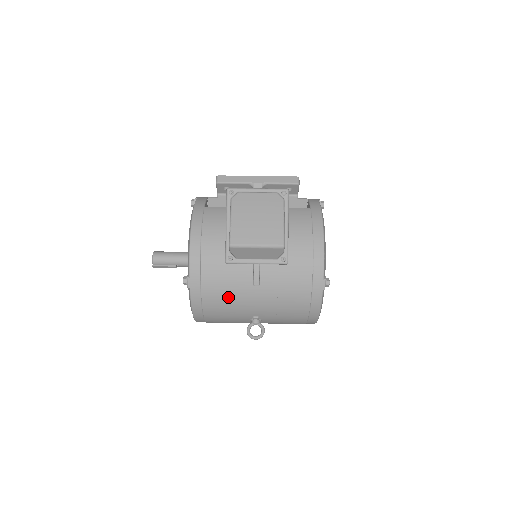
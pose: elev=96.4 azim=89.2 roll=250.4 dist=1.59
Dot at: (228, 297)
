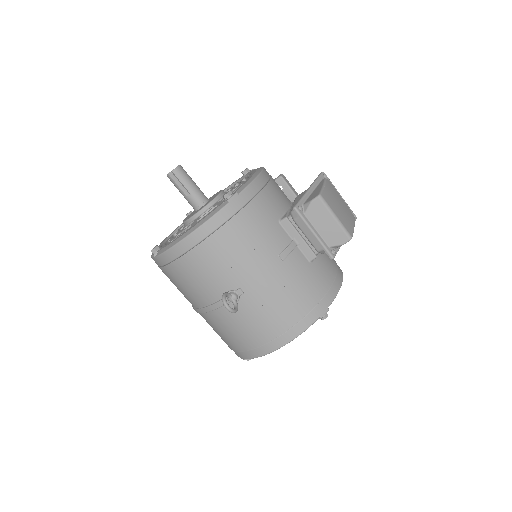
Dot at: (249, 244)
